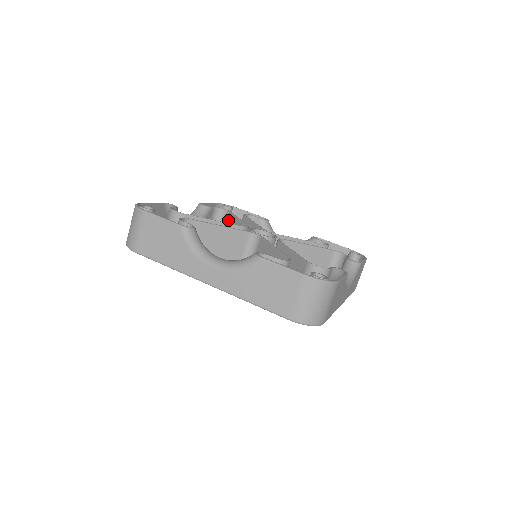
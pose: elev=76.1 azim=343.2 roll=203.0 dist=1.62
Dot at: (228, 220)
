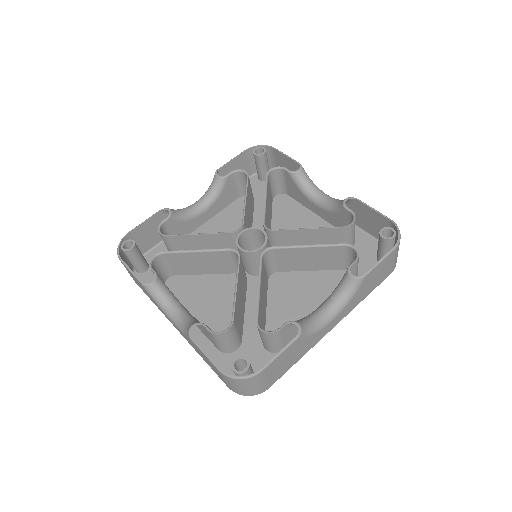
Dot at: occluded
